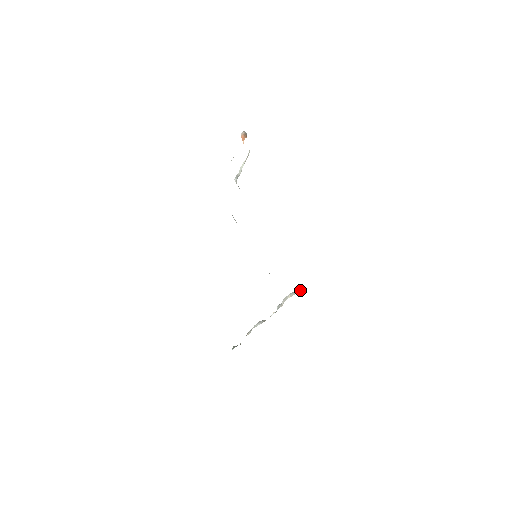
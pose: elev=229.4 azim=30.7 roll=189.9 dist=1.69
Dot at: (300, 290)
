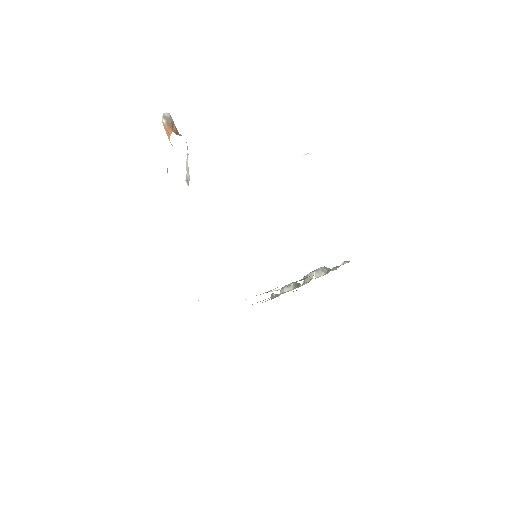
Dot at: (325, 270)
